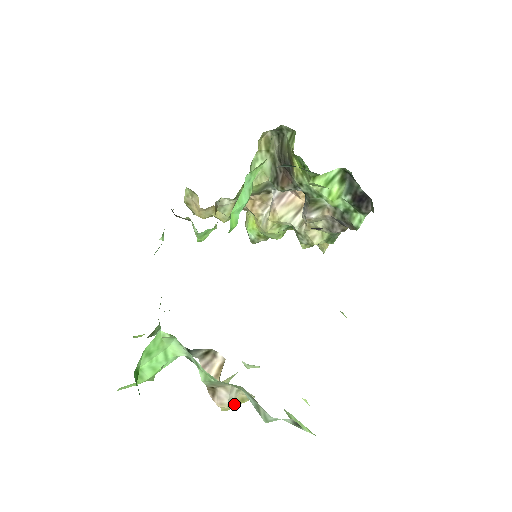
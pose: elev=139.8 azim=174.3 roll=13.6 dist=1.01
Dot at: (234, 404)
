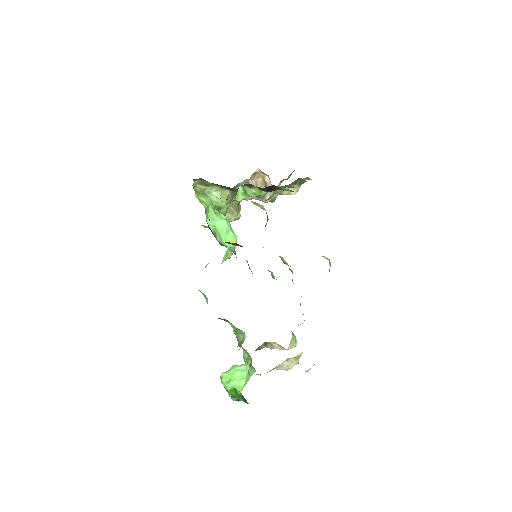
Dot at: (295, 363)
